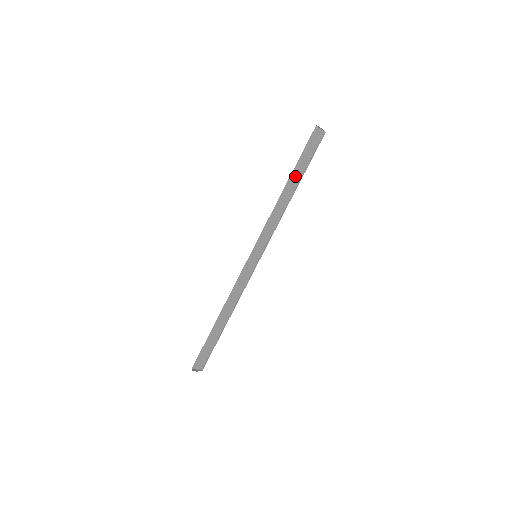
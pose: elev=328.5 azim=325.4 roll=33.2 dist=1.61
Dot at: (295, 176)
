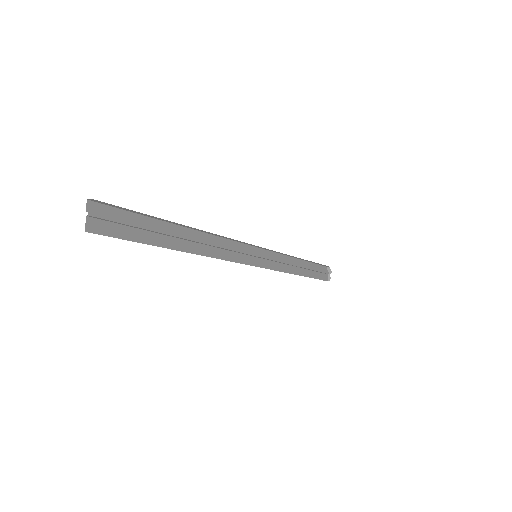
Dot at: (307, 267)
